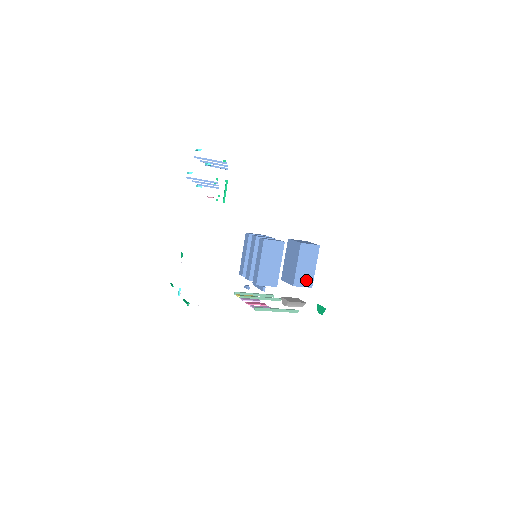
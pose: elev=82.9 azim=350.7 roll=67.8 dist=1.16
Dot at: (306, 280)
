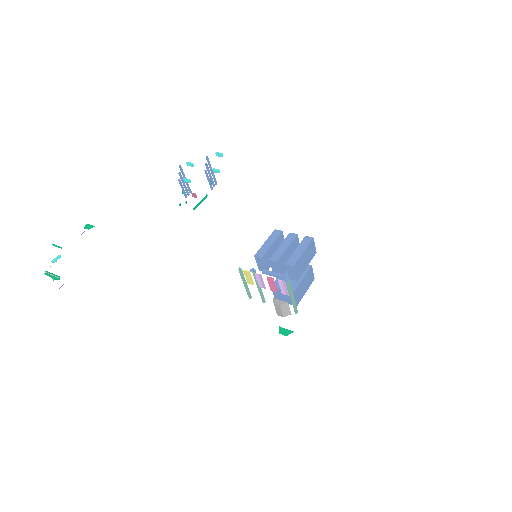
Dot at: (298, 296)
